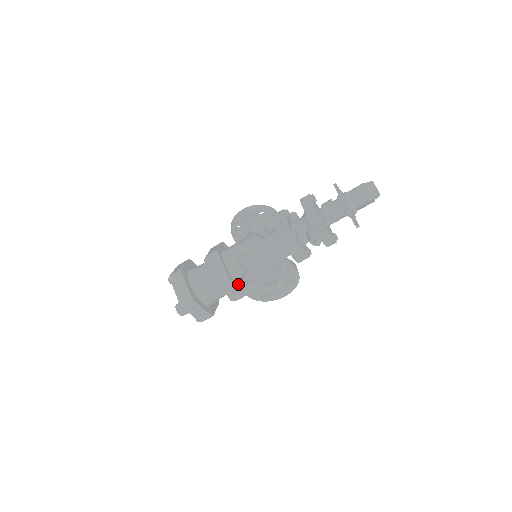
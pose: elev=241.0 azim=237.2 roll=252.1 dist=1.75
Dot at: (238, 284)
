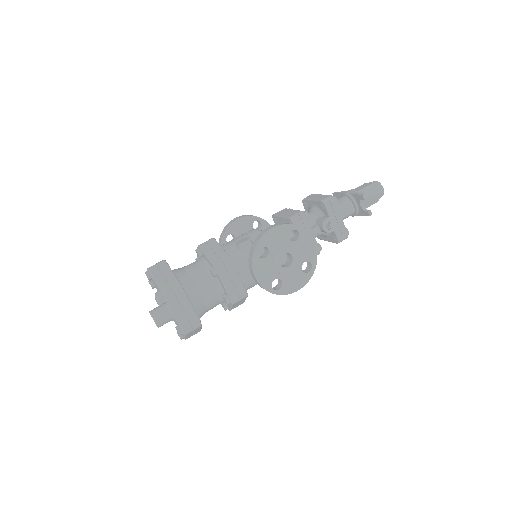
Dot at: occluded
